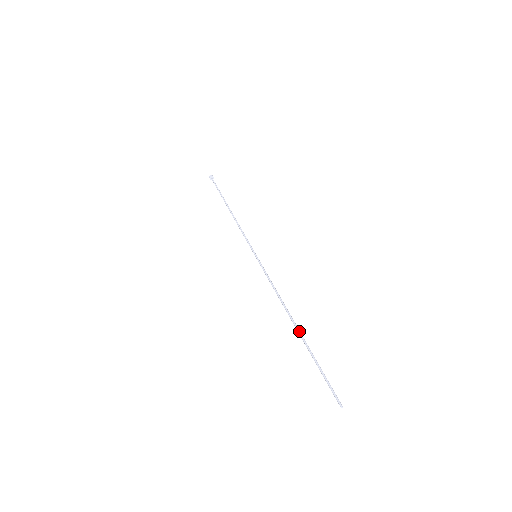
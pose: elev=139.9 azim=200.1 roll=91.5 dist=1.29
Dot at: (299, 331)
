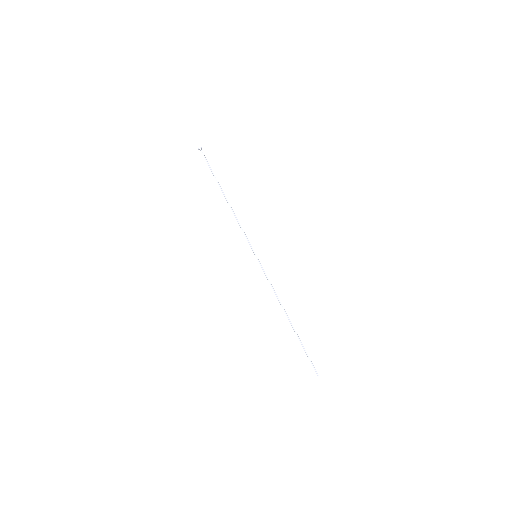
Dot at: (292, 326)
